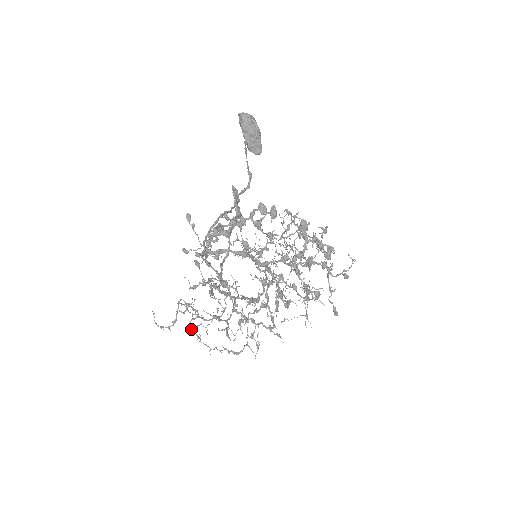
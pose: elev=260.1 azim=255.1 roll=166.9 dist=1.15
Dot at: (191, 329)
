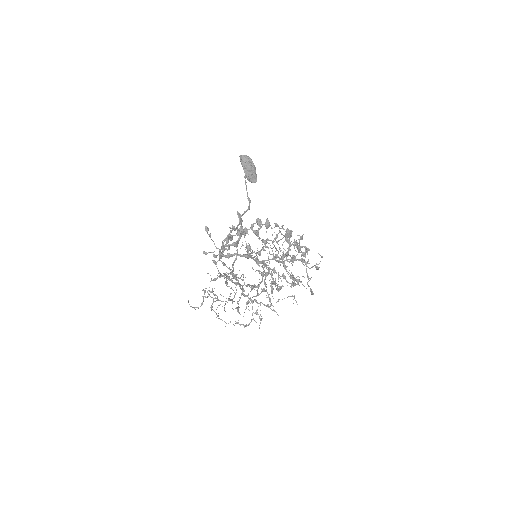
Dot at: occluded
